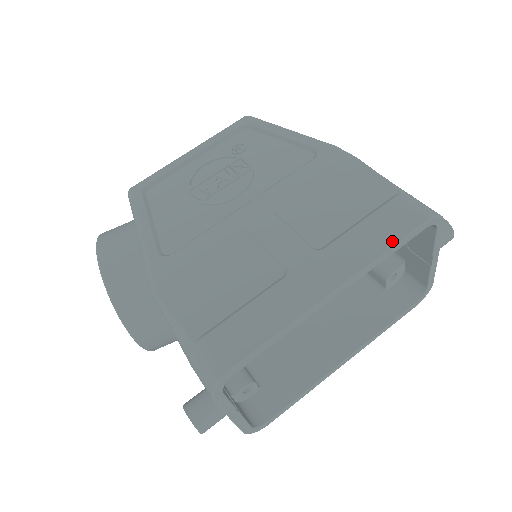
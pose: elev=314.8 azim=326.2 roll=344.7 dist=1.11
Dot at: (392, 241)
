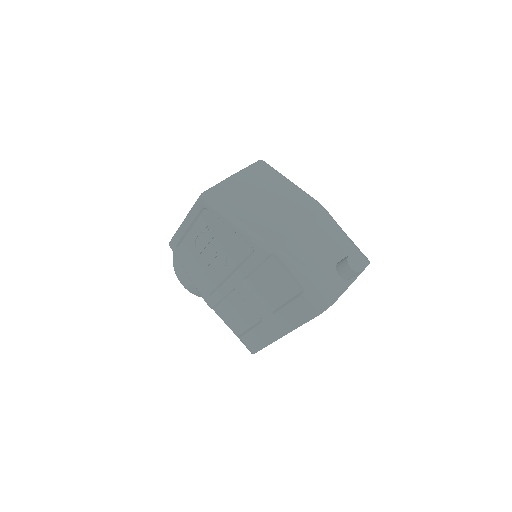
Dot at: (303, 321)
